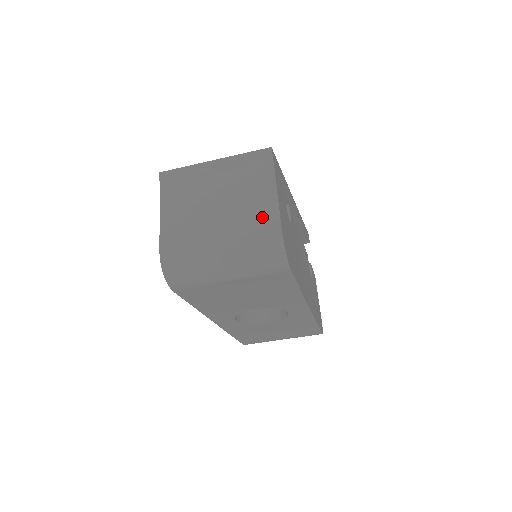
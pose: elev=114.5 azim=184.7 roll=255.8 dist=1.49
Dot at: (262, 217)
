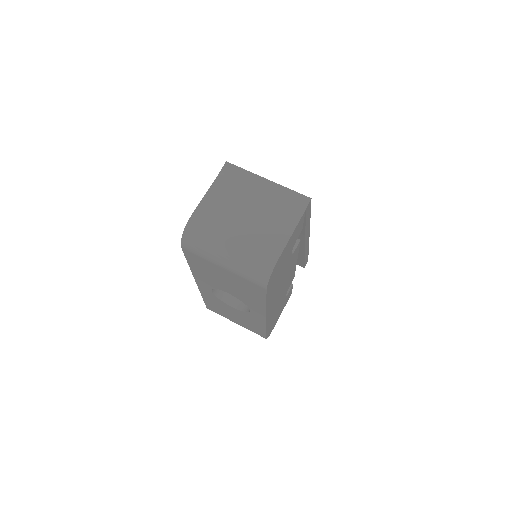
Dot at: (271, 242)
